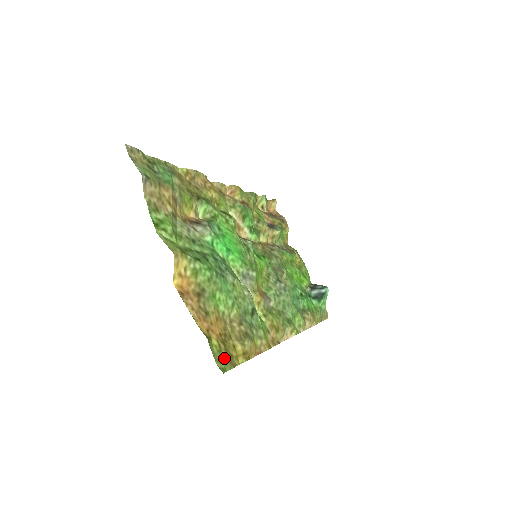
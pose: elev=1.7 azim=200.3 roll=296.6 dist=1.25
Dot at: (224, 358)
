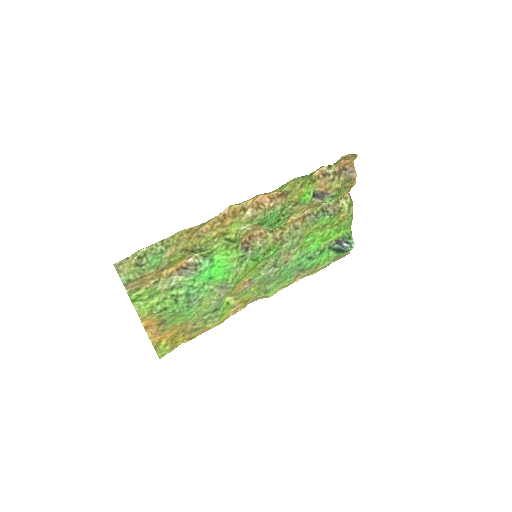
Dot at: (167, 348)
